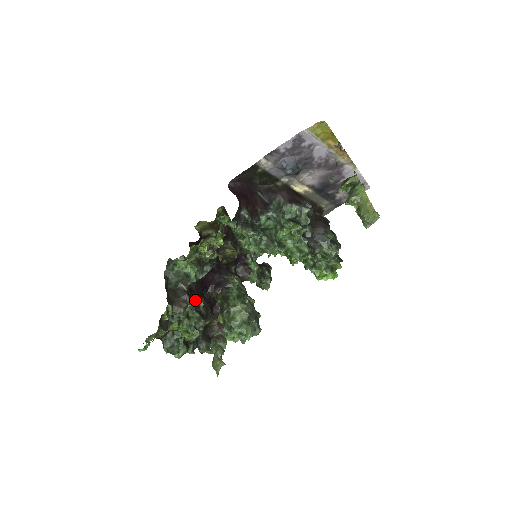
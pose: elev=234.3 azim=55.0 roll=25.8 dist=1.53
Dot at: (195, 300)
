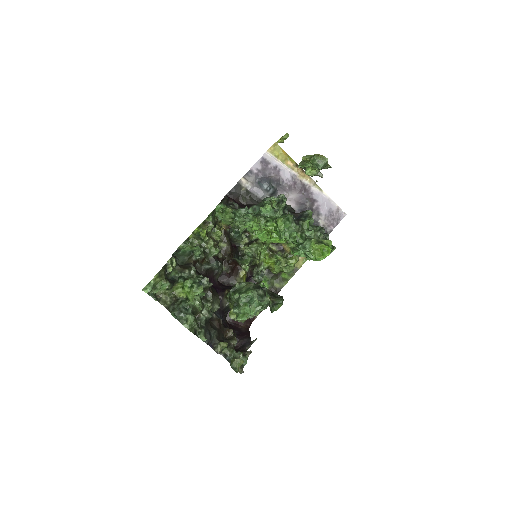
Dot at: occluded
